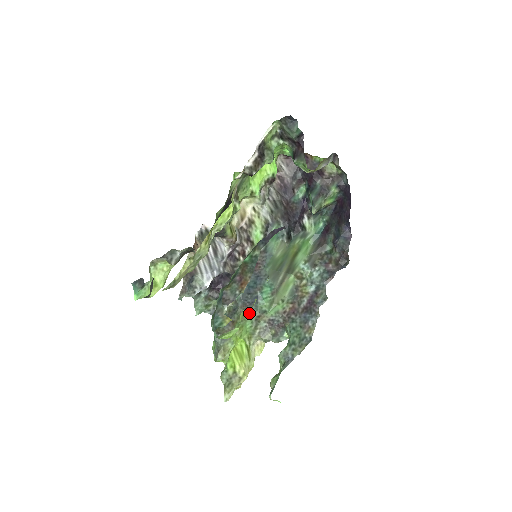
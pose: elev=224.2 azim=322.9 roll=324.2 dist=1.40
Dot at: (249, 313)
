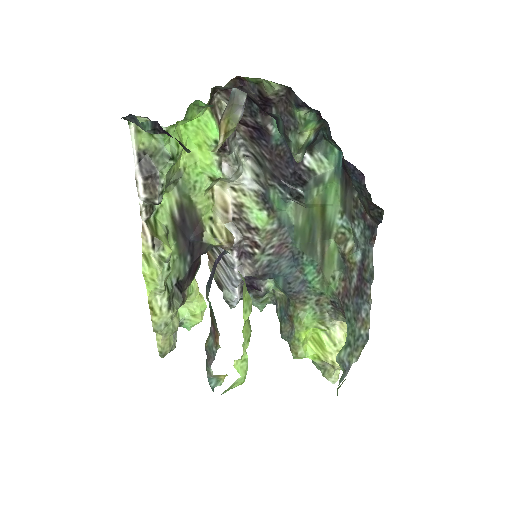
Dot at: (304, 301)
